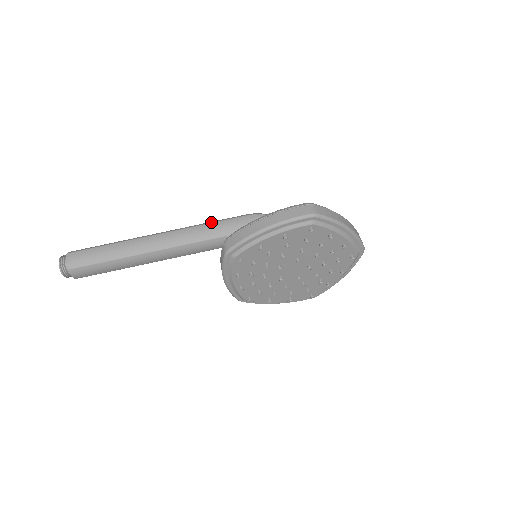
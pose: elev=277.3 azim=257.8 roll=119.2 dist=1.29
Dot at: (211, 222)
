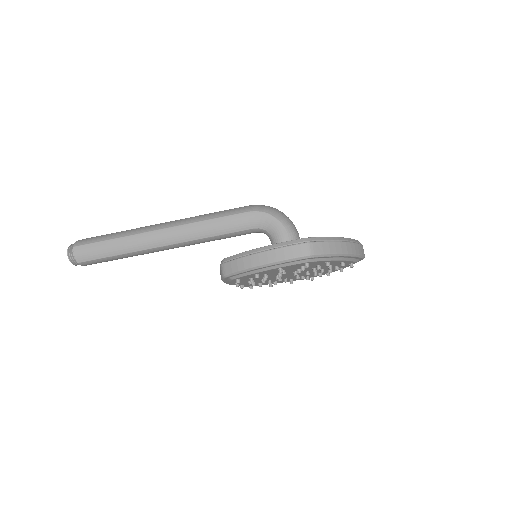
Dot at: (210, 218)
